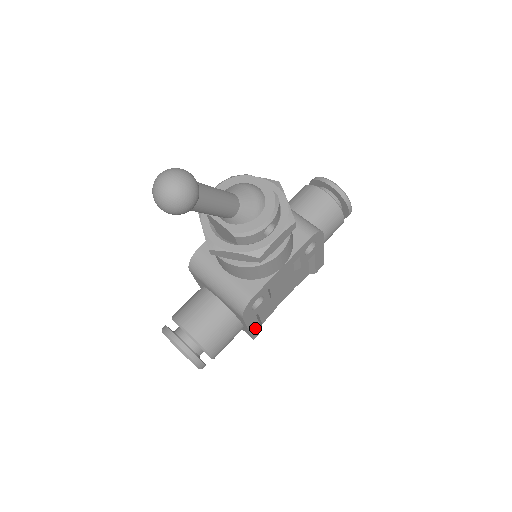
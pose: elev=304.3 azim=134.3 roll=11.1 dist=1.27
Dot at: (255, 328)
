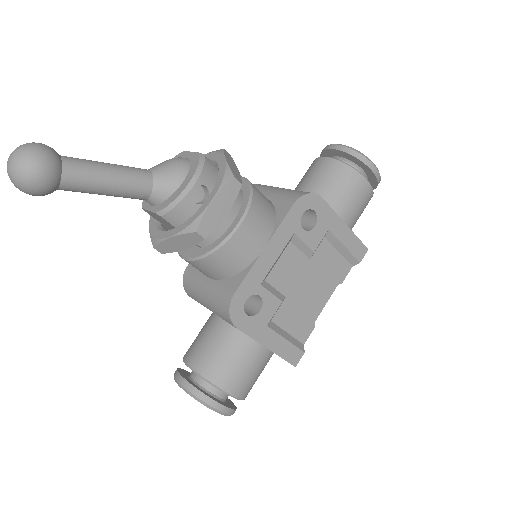
Dot at: (283, 348)
